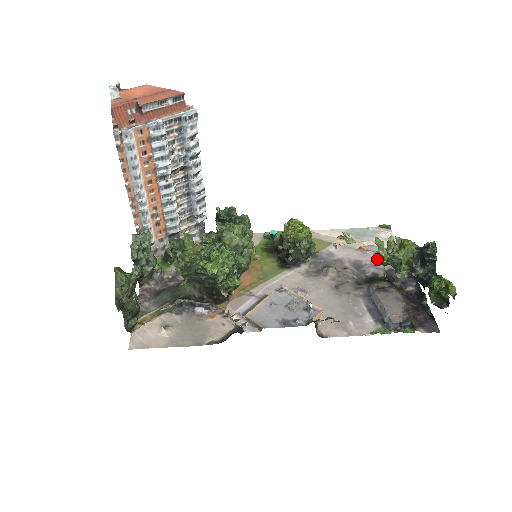
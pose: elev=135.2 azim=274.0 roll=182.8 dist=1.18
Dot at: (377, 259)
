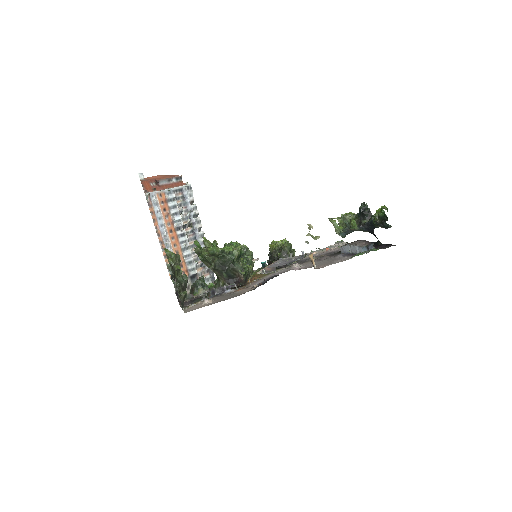
Dot at: occluded
